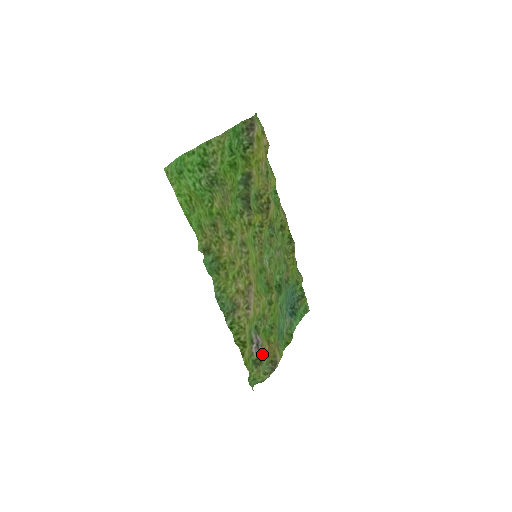
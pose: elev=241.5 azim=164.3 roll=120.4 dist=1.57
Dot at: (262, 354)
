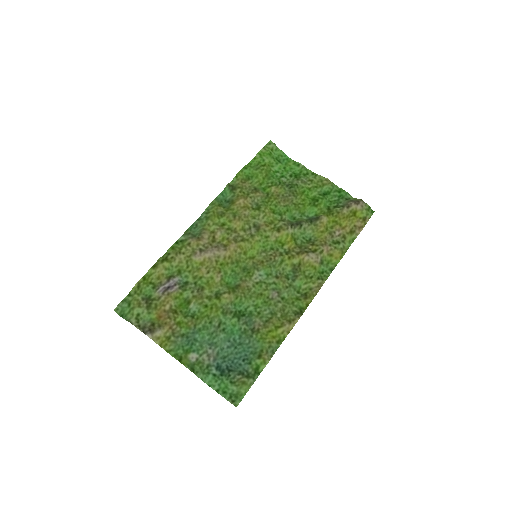
Dot at: (159, 301)
